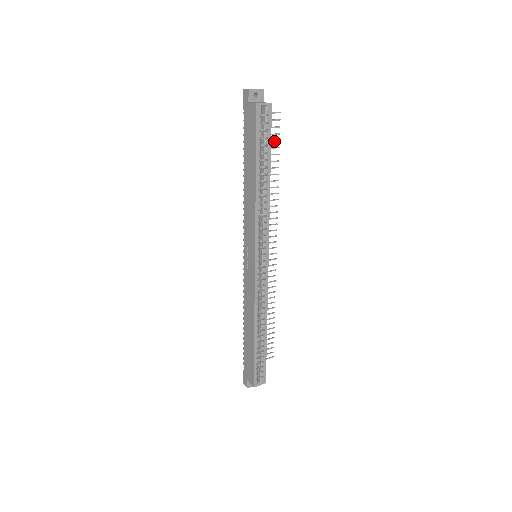
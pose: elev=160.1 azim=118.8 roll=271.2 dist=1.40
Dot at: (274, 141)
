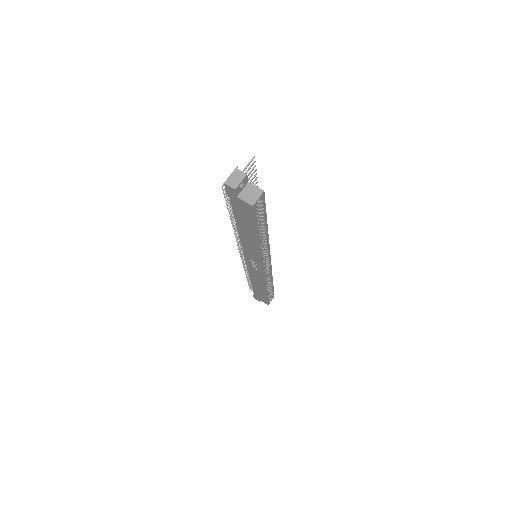
Dot at: (252, 179)
